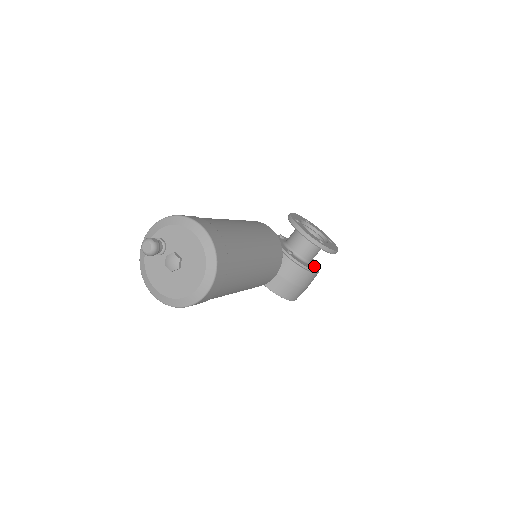
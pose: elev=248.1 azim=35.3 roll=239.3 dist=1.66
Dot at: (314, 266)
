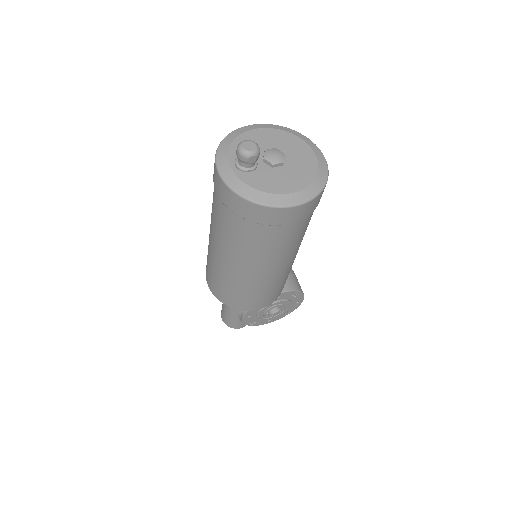
Dot at: occluded
